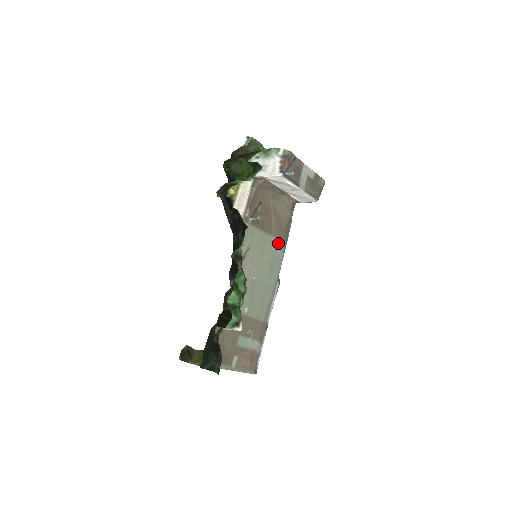
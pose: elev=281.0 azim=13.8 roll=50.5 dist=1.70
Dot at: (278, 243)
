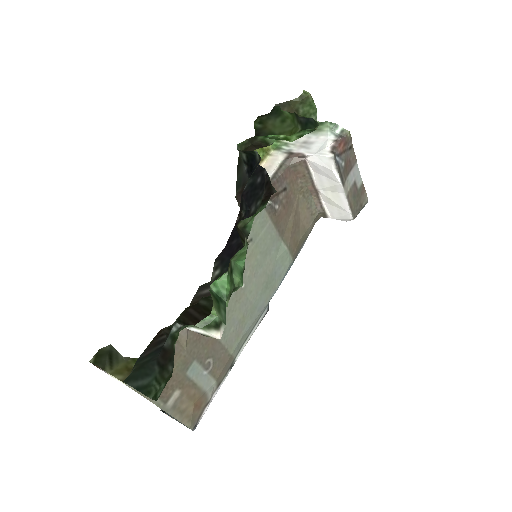
Dot at: (286, 255)
